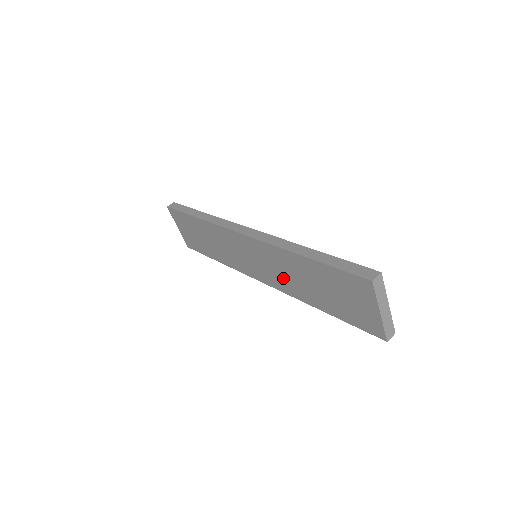
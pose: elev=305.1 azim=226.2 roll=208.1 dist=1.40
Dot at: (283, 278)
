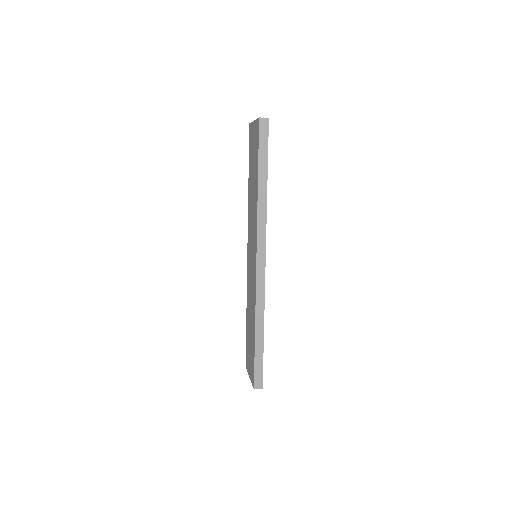
Dot at: (253, 221)
